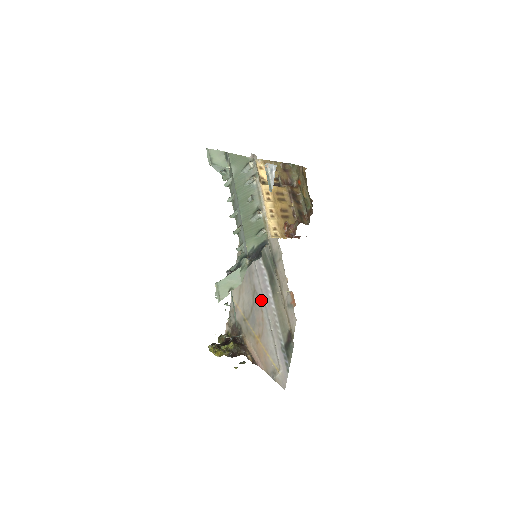
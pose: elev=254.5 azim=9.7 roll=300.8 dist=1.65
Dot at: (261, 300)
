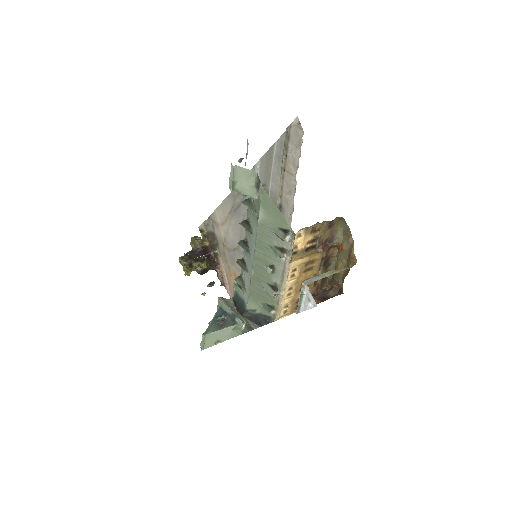
Dot at: occluded
